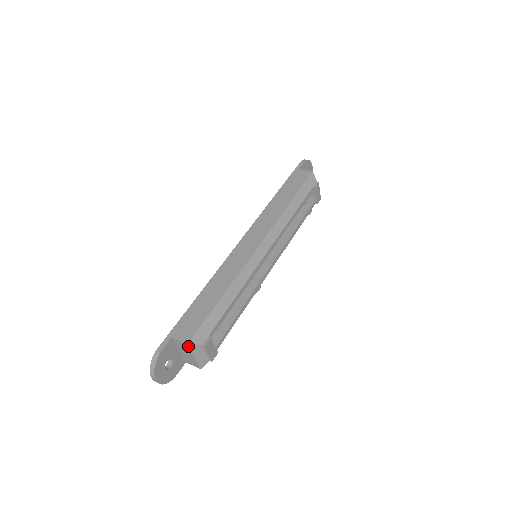
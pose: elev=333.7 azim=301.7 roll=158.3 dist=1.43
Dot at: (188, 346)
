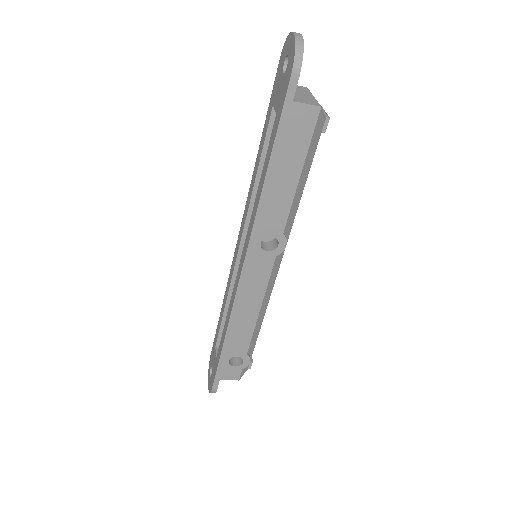
Dot at: (307, 89)
